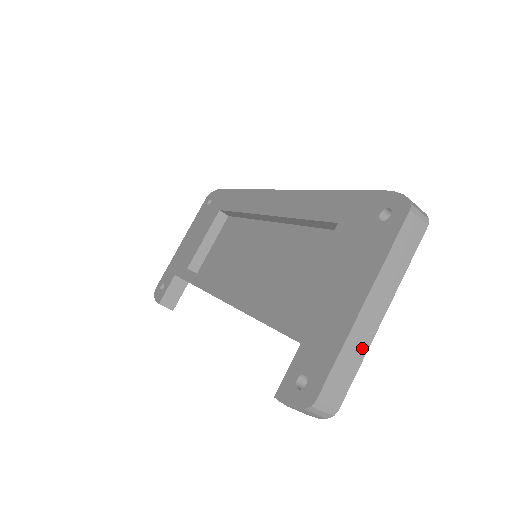
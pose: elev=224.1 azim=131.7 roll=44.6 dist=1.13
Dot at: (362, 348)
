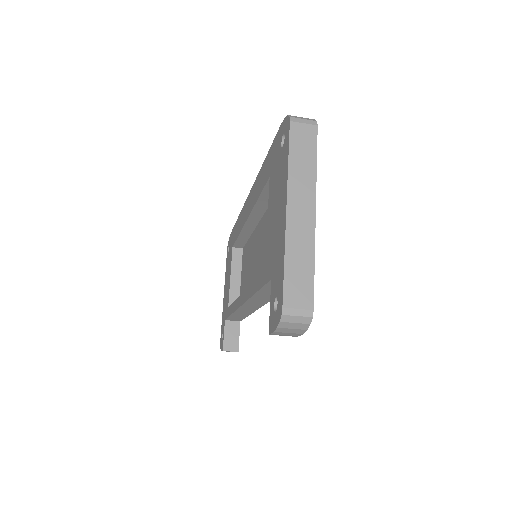
Dot at: (307, 247)
